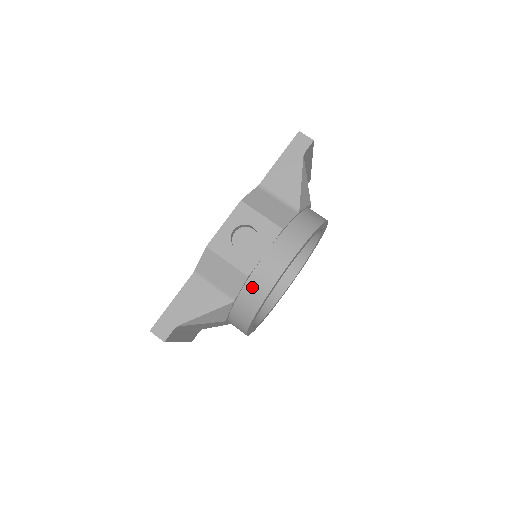
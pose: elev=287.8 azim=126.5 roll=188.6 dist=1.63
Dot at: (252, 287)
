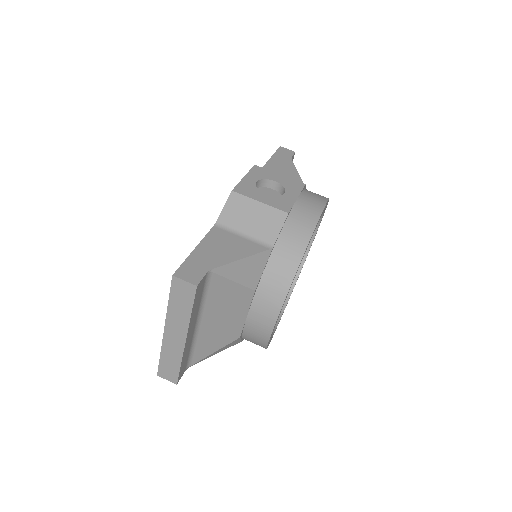
Dot at: (293, 227)
